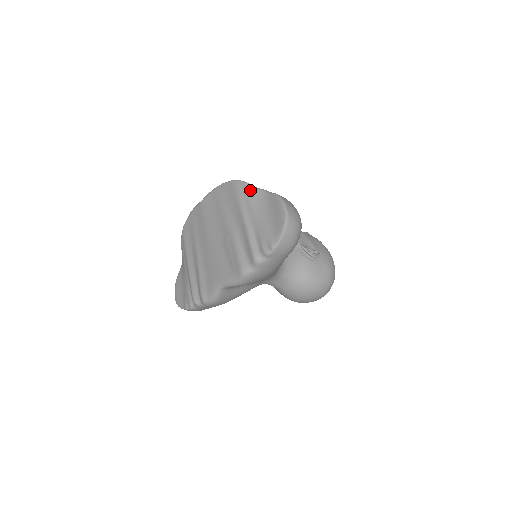
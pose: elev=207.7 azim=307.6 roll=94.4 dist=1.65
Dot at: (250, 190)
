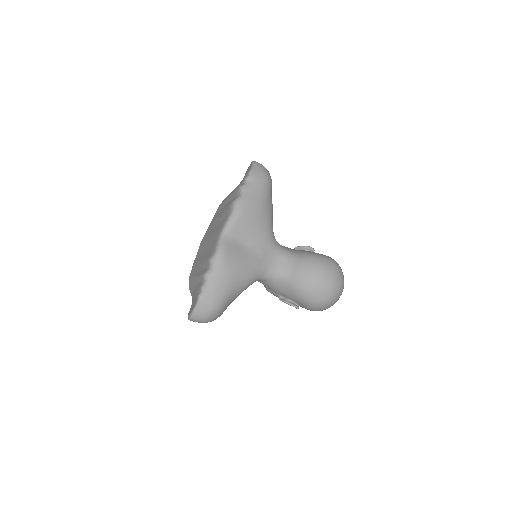
Dot at: occluded
